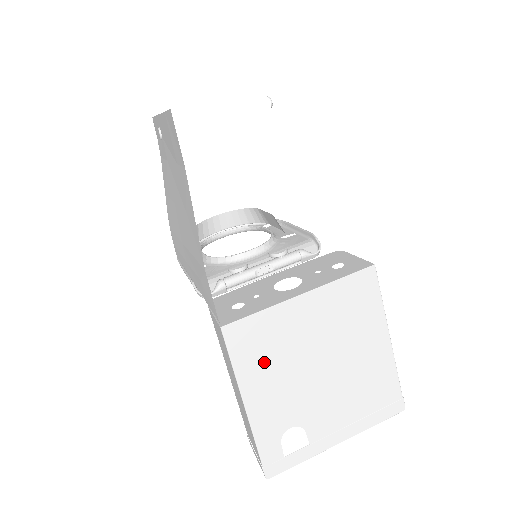
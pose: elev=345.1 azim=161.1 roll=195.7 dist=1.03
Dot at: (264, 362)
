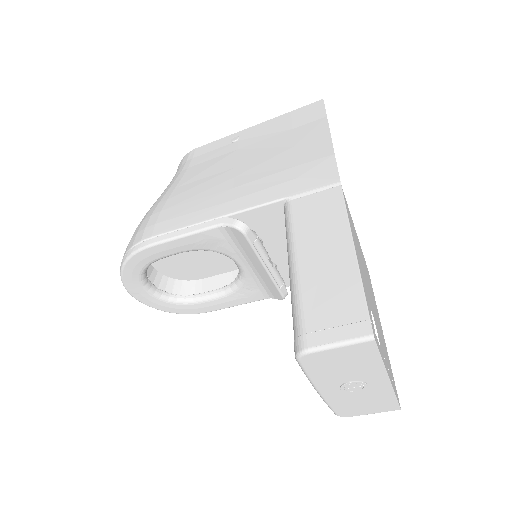
Dot at: (355, 238)
